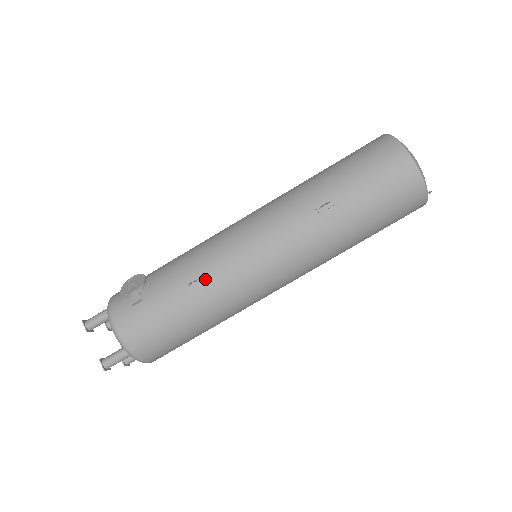
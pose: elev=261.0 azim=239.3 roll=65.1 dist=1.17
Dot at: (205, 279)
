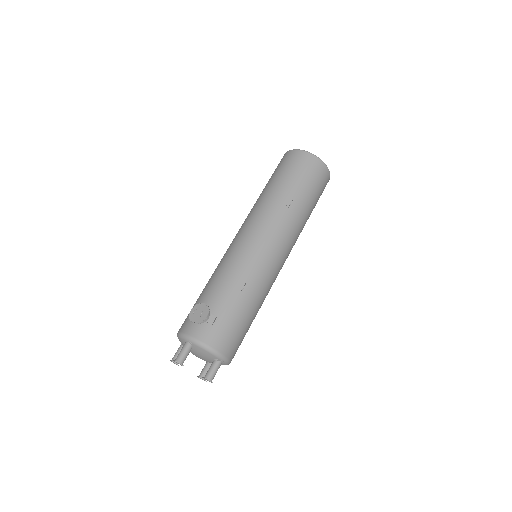
Dot at: (249, 281)
